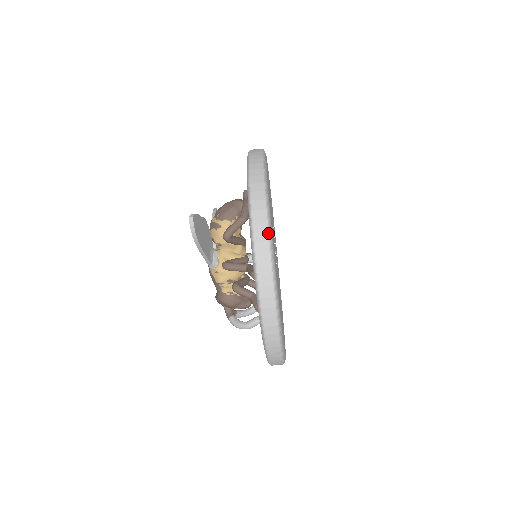
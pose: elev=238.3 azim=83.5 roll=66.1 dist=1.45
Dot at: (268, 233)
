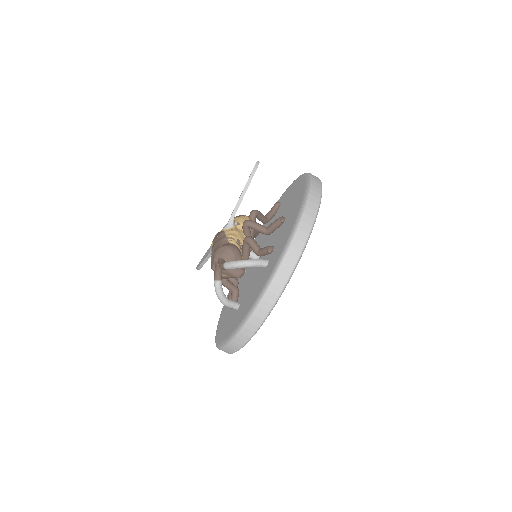
Dot at: occluded
